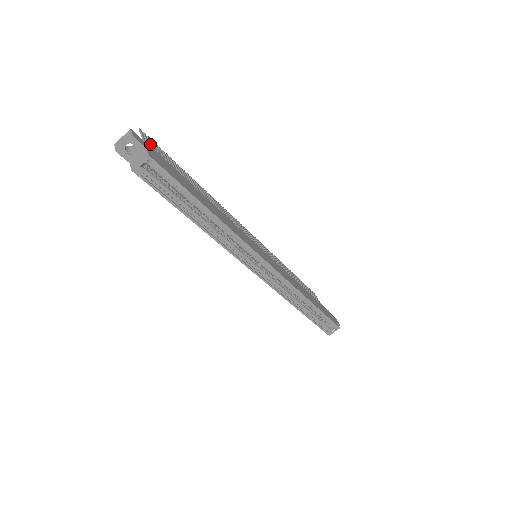
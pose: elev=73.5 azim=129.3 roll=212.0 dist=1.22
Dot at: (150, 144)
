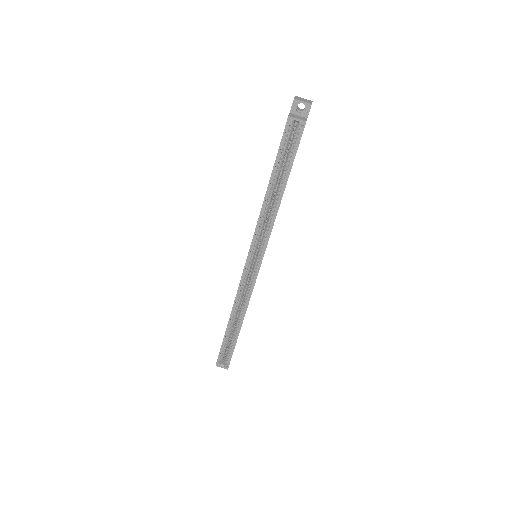
Dot at: occluded
